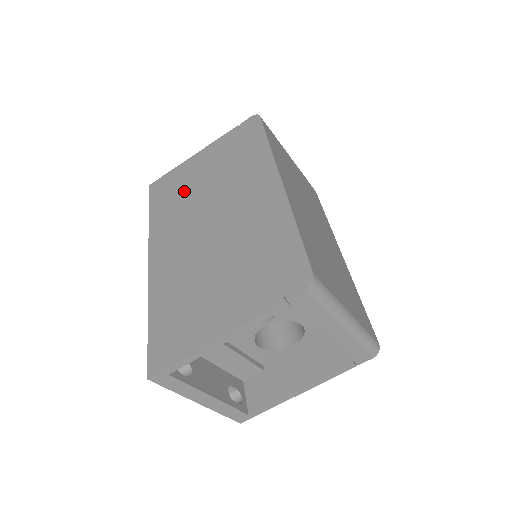
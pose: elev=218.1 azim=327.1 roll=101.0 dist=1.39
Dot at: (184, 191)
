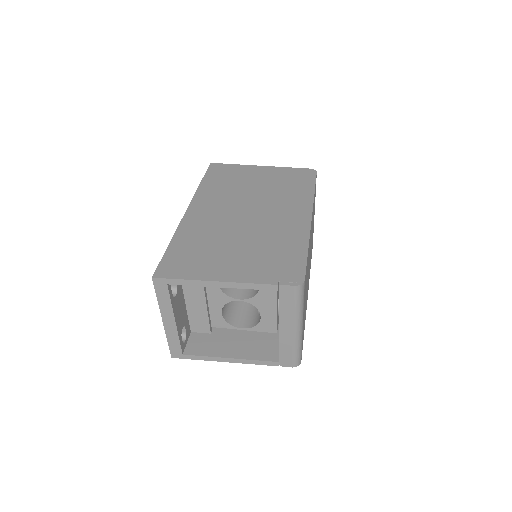
Dot at: (237, 183)
